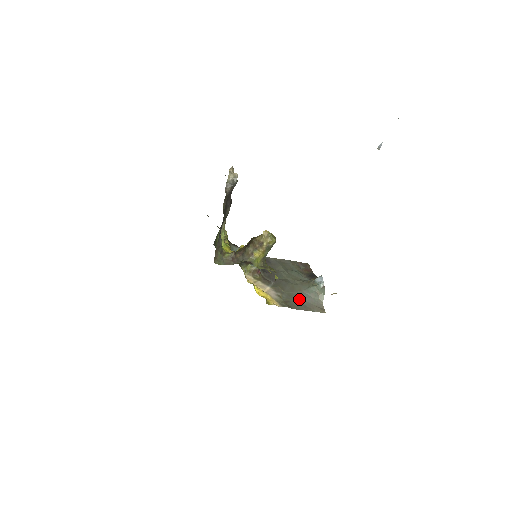
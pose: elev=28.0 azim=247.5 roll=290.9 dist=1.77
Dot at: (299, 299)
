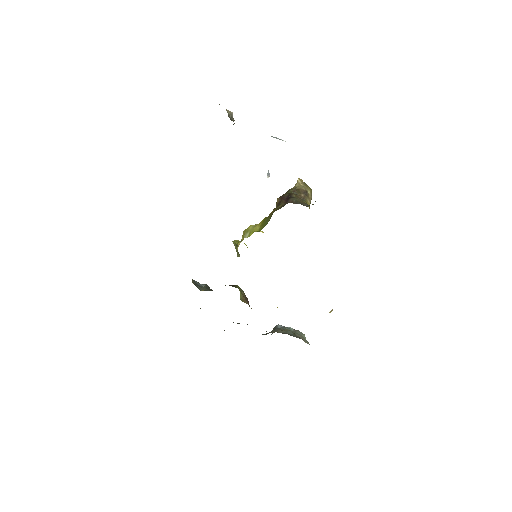
Dot at: occluded
